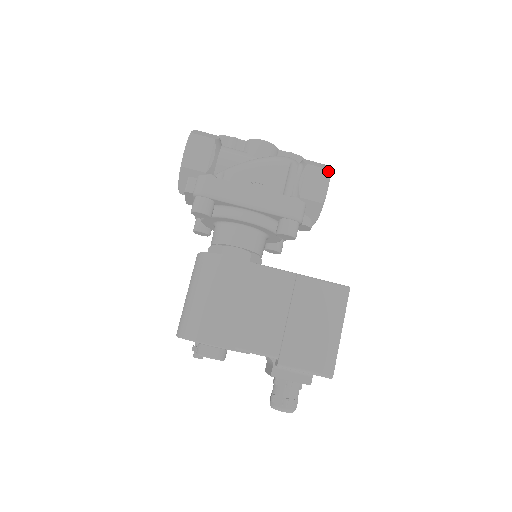
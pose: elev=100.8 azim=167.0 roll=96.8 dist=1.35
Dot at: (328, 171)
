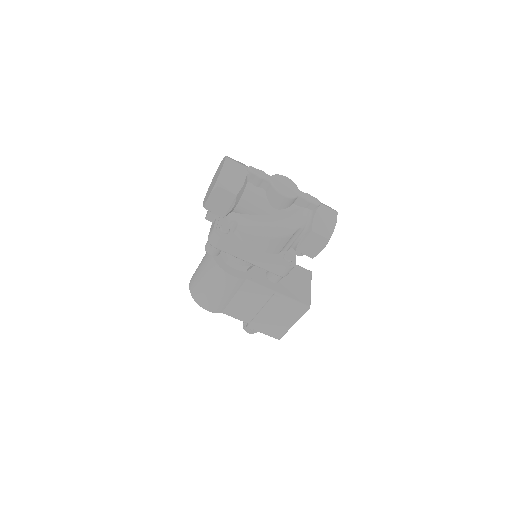
Dot at: (328, 240)
